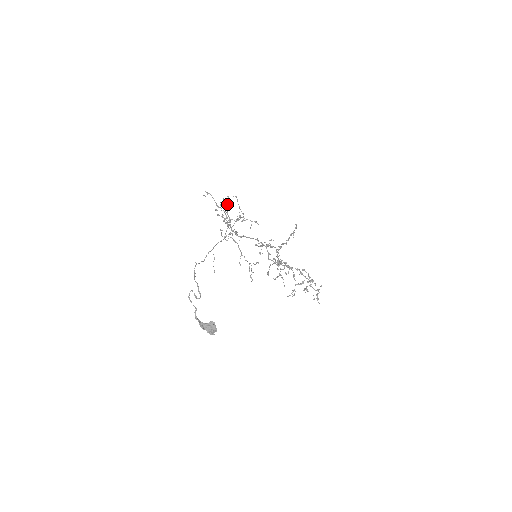
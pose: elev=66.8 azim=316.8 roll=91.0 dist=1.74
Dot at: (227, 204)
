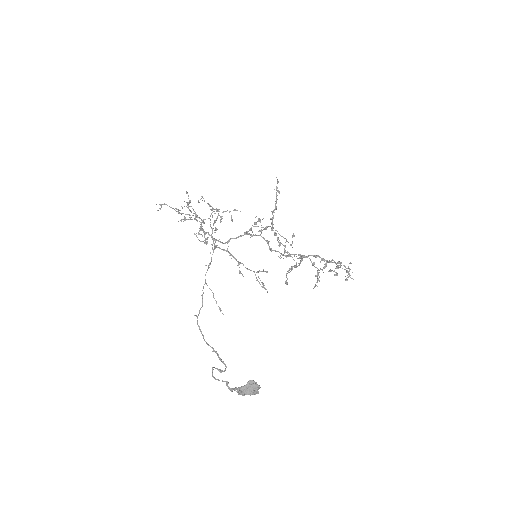
Dot at: (189, 202)
